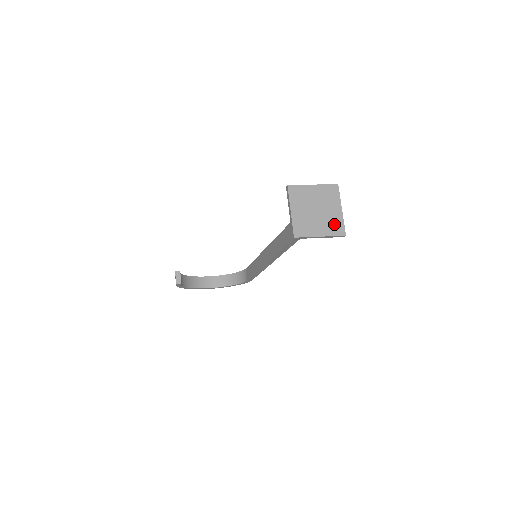
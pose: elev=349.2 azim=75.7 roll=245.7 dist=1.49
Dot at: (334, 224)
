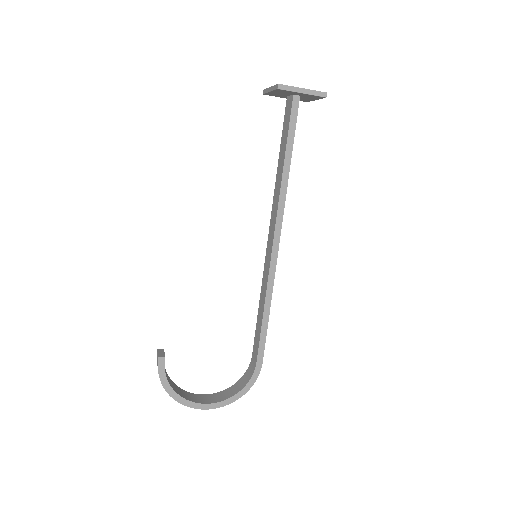
Dot at: occluded
